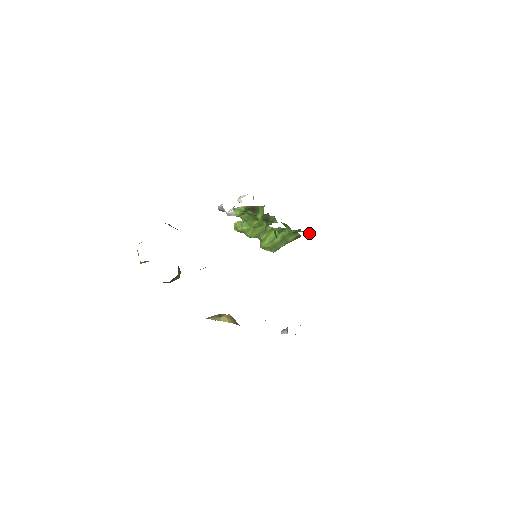
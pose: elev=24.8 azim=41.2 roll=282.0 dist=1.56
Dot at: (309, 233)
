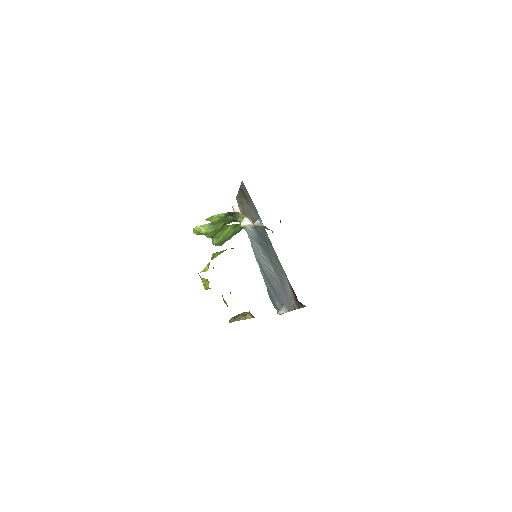
Dot at: occluded
